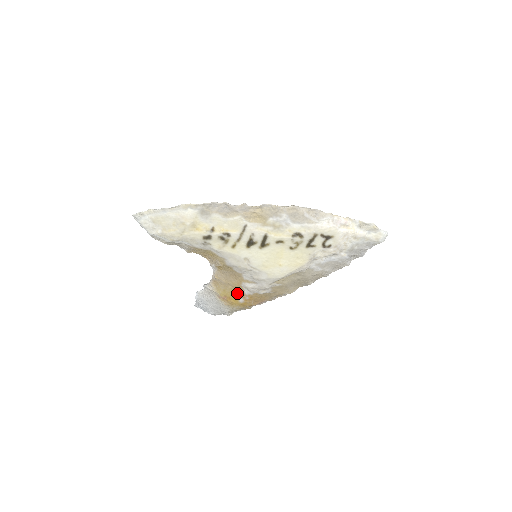
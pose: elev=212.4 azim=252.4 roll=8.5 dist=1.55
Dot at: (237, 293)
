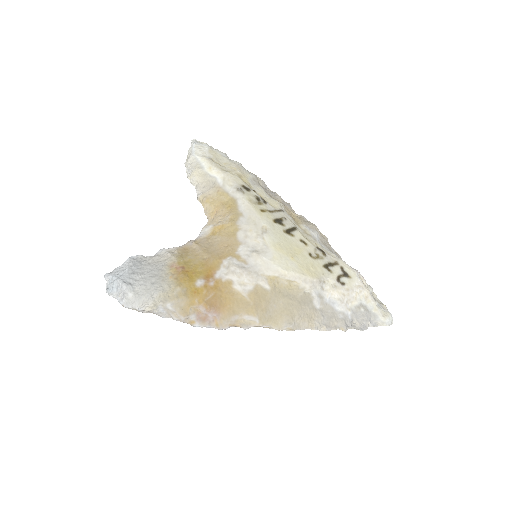
Dot at: (204, 270)
